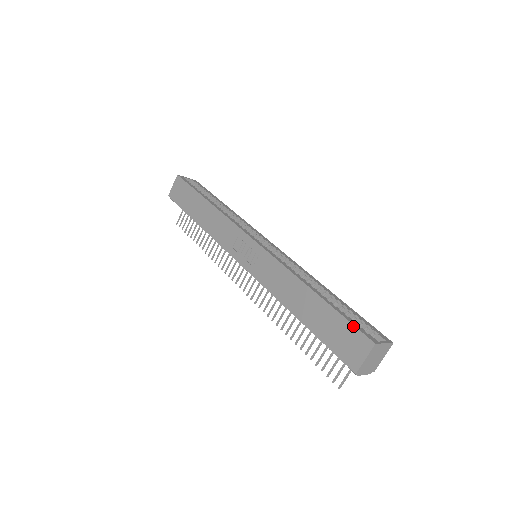
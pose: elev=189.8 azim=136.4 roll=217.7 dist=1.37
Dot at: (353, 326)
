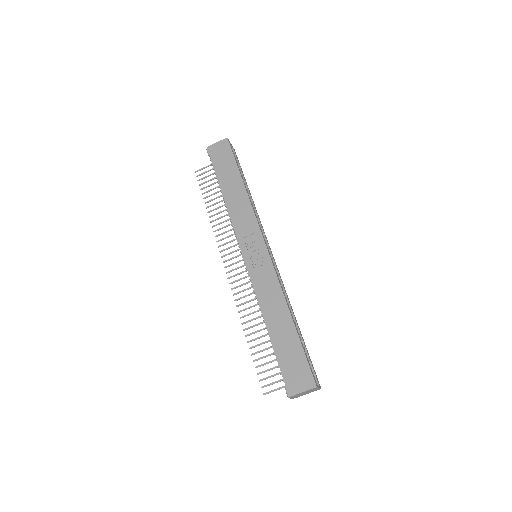
Dot at: (308, 365)
